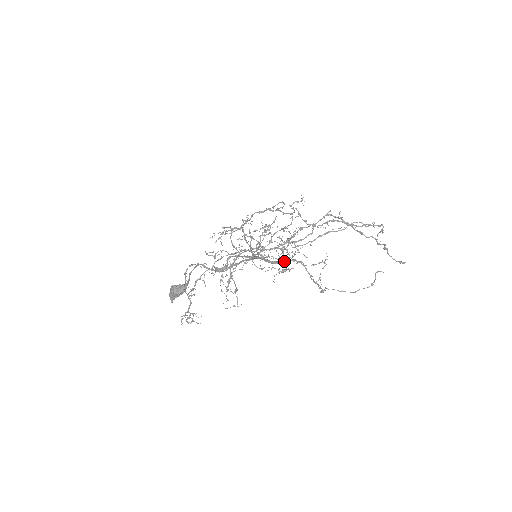
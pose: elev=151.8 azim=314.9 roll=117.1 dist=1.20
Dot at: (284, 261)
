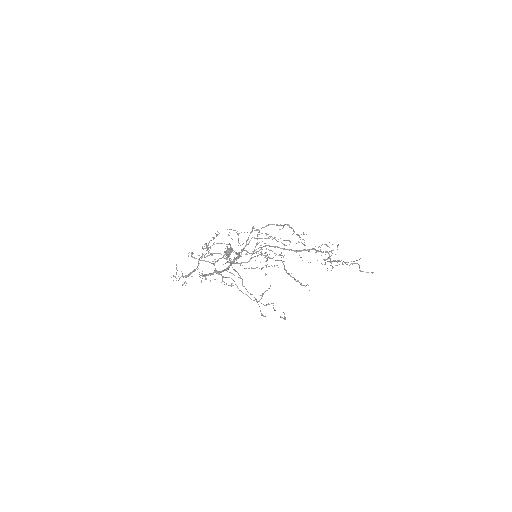
Dot at: (210, 273)
